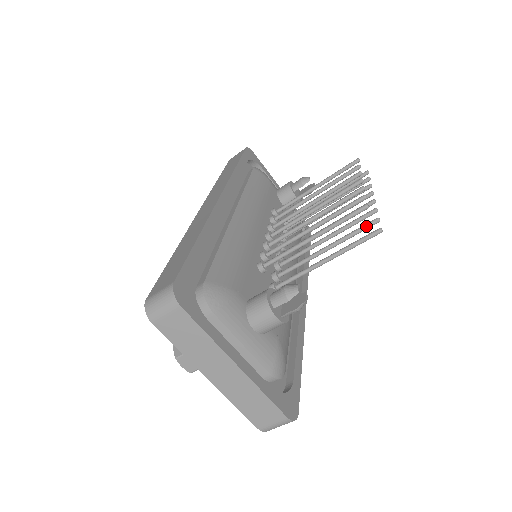
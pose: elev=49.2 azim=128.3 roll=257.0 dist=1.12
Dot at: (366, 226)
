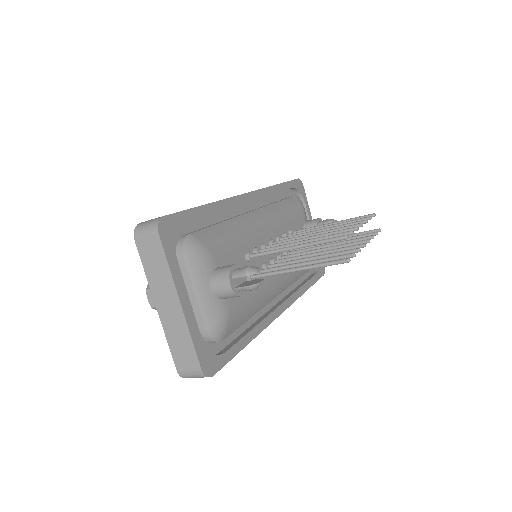
Dot at: (342, 256)
